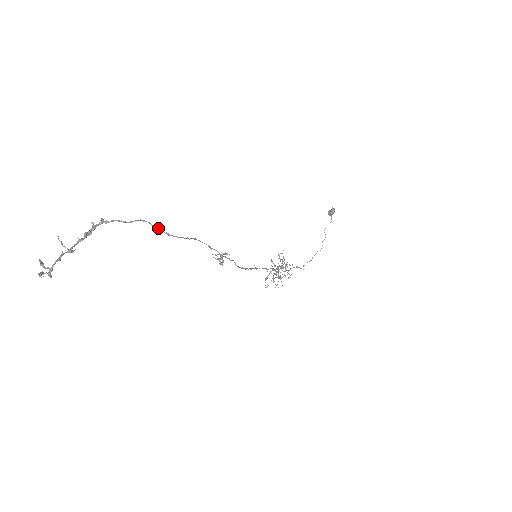
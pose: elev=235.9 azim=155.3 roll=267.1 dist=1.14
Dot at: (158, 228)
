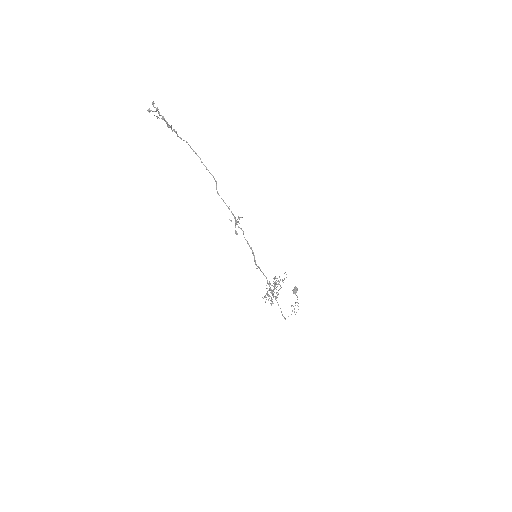
Dot at: occluded
